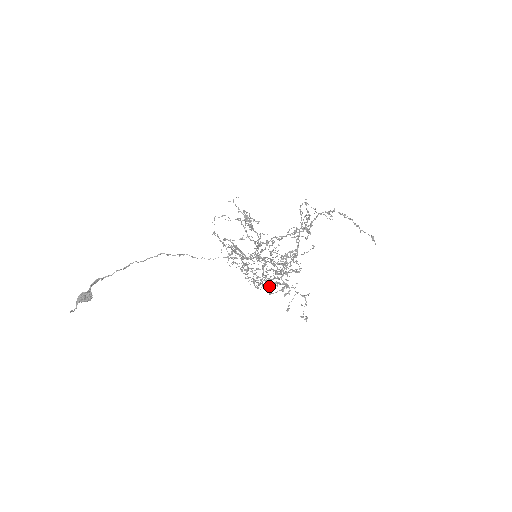
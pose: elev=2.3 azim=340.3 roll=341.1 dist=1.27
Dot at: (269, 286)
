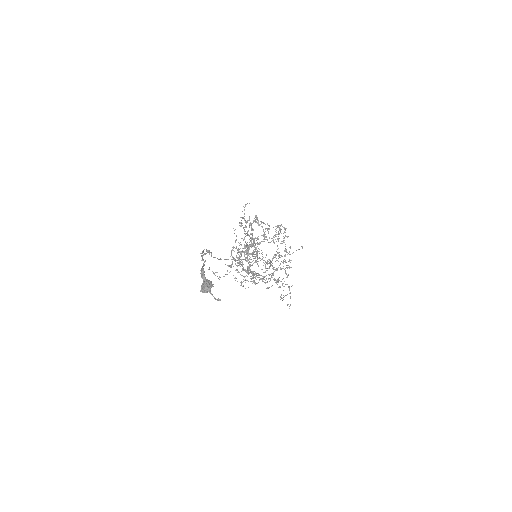
Dot at: (265, 282)
